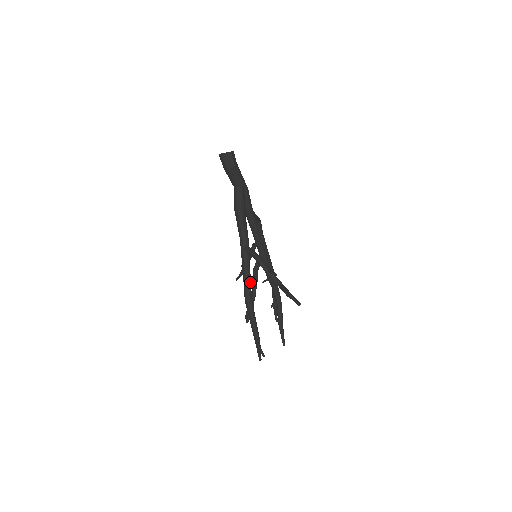
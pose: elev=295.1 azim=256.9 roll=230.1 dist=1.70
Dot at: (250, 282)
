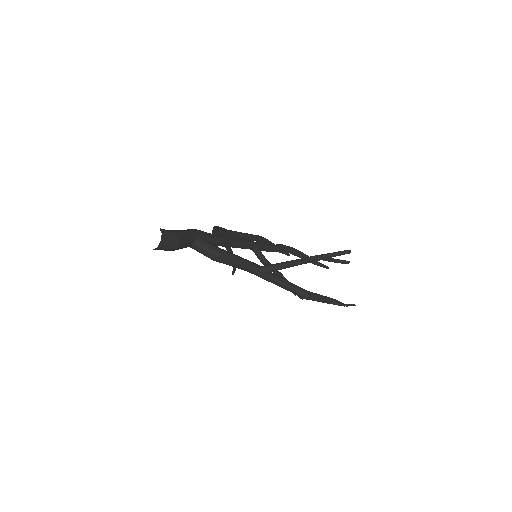
Dot at: (292, 284)
